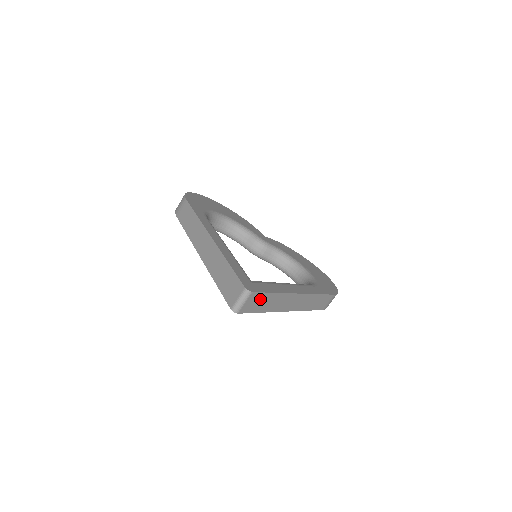
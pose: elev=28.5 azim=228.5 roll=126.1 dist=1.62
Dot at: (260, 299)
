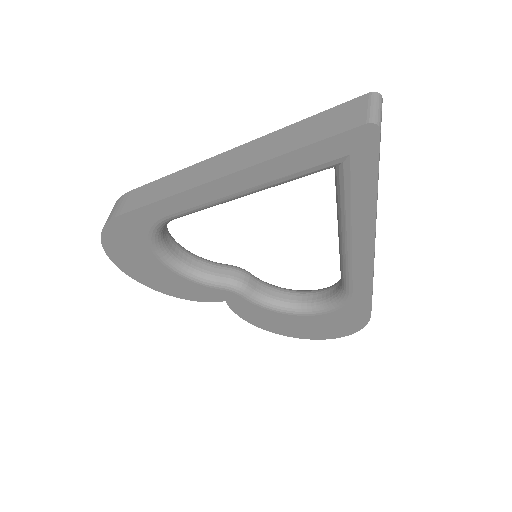
Dot at: occluded
